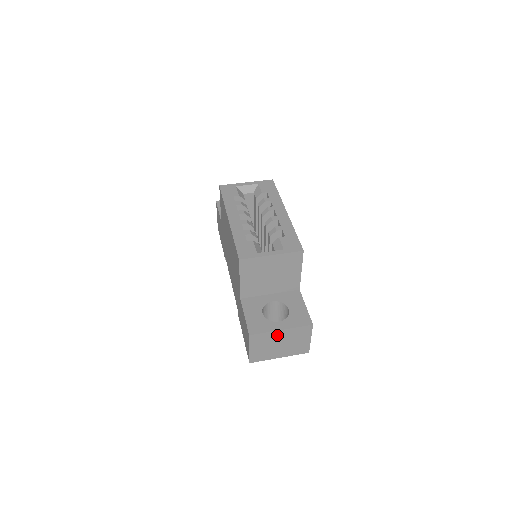
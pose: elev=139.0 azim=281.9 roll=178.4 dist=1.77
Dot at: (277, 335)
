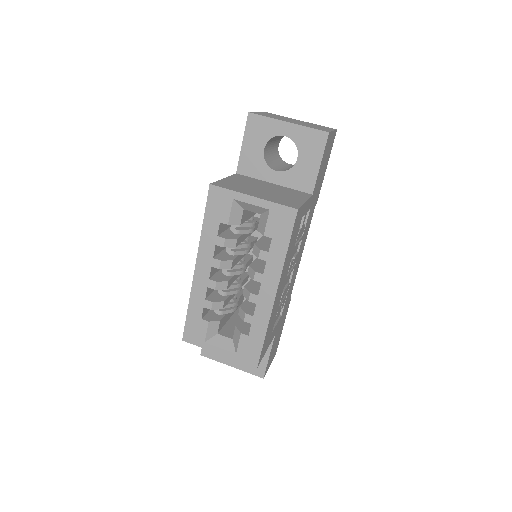
Dot at: occluded
